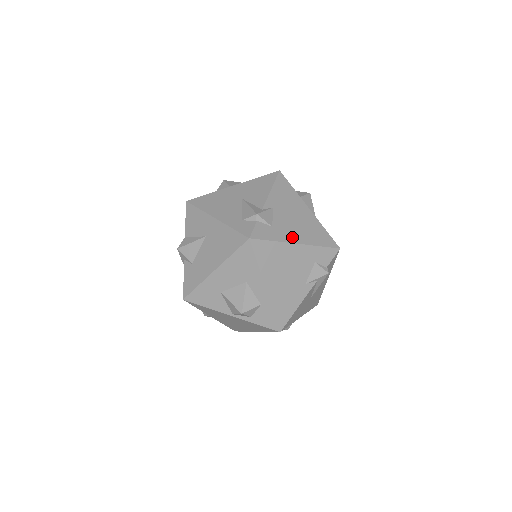
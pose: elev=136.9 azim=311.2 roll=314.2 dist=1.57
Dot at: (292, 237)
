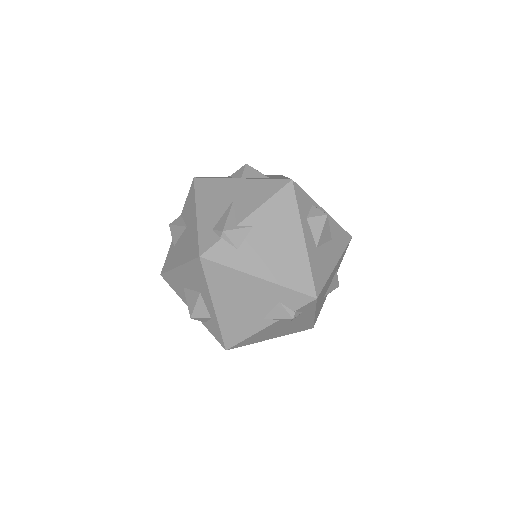
Dot at: (257, 268)
